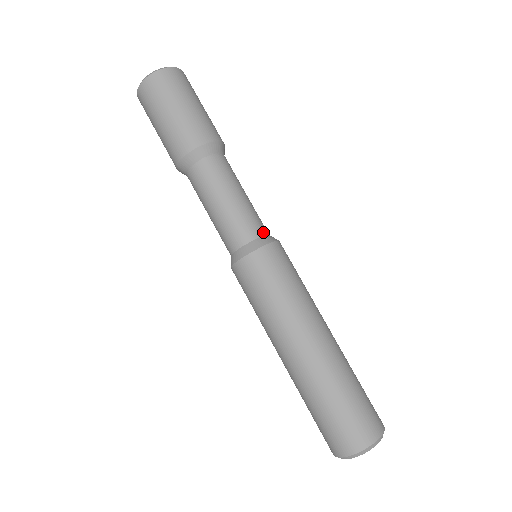
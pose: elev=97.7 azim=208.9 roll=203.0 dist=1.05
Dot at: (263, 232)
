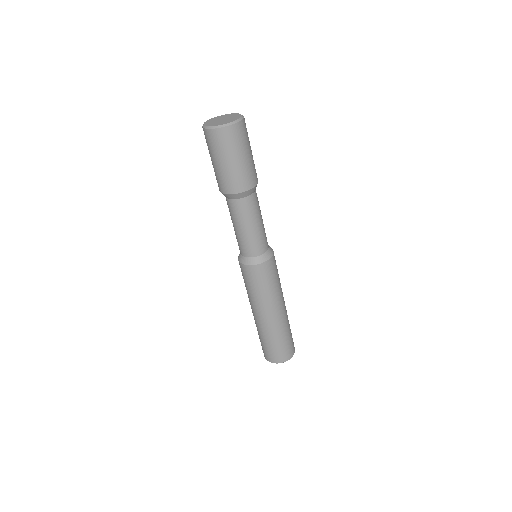
Dot at: (264, 251)
